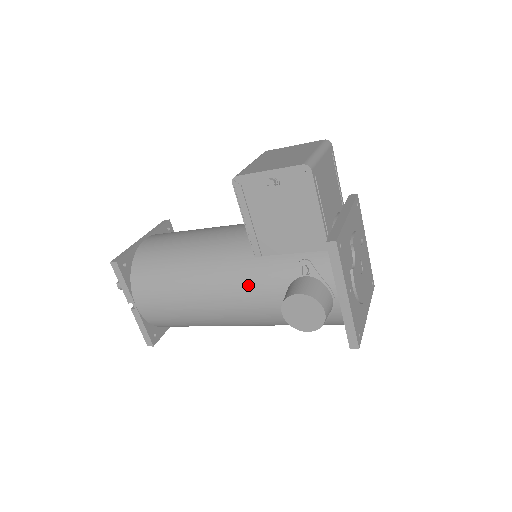
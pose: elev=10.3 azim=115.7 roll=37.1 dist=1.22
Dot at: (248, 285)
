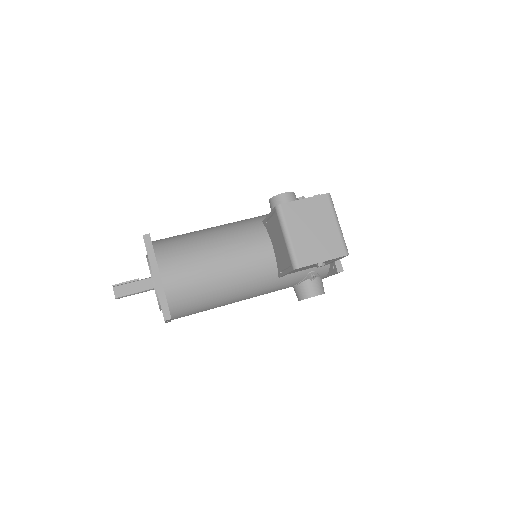
Dot at: (272, 290)
